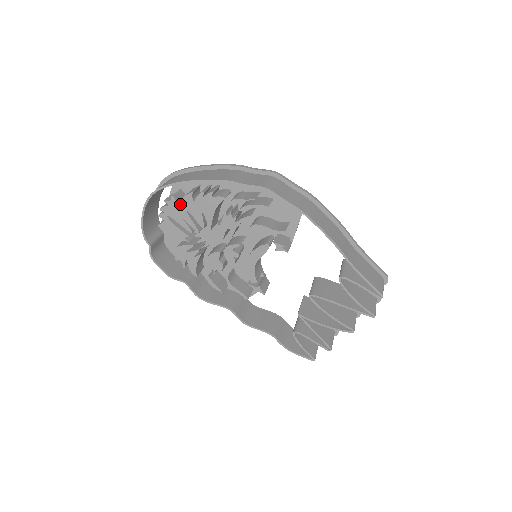
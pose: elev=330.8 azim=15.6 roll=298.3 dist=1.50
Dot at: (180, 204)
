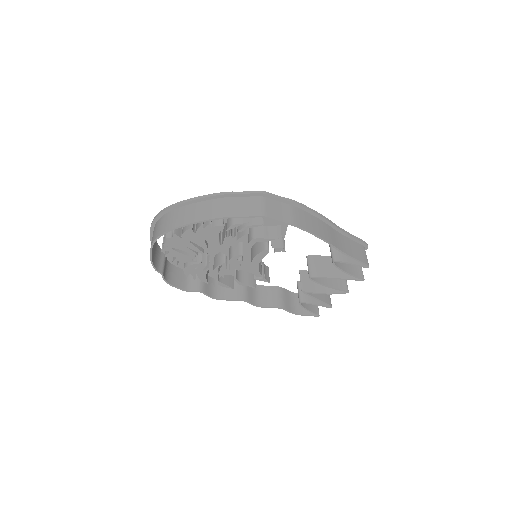
Dot at: (182, 238)
